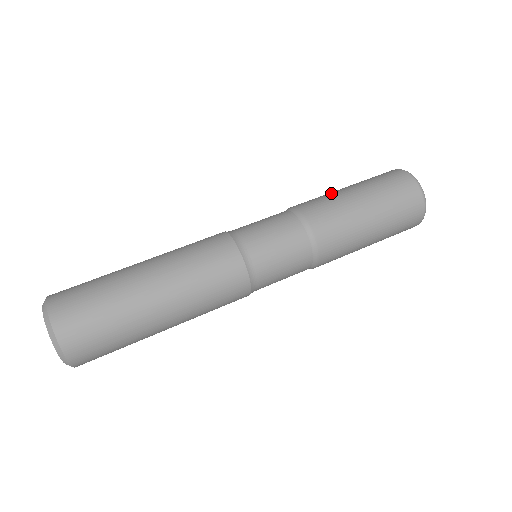
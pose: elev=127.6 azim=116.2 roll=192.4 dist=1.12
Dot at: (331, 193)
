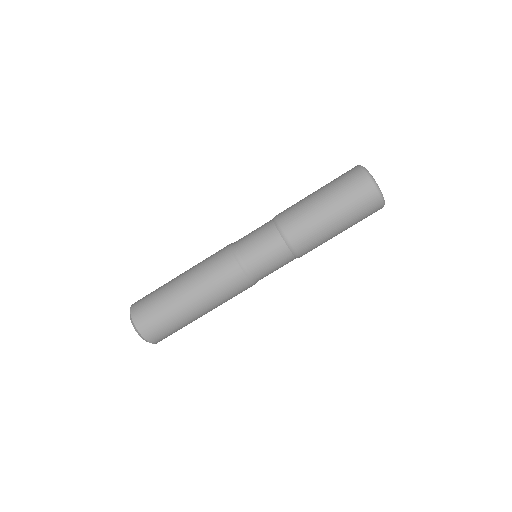
Dot at: (319, 225)
